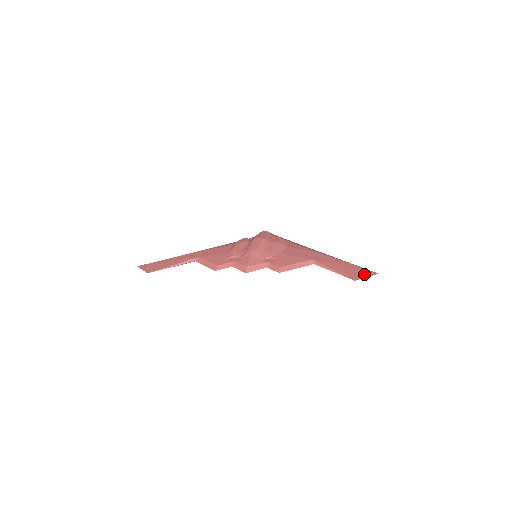
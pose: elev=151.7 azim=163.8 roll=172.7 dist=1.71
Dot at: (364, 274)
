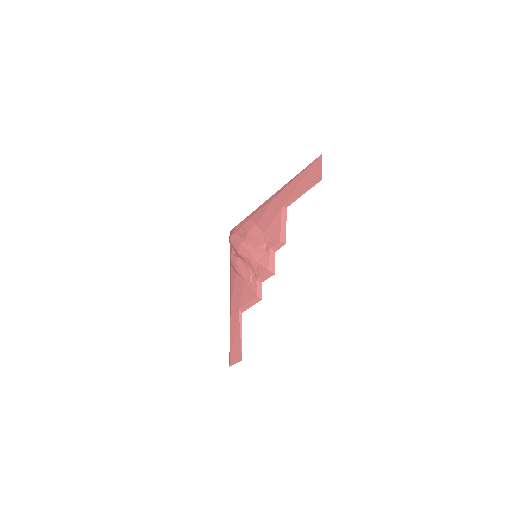
Dot at: (317, 168)
